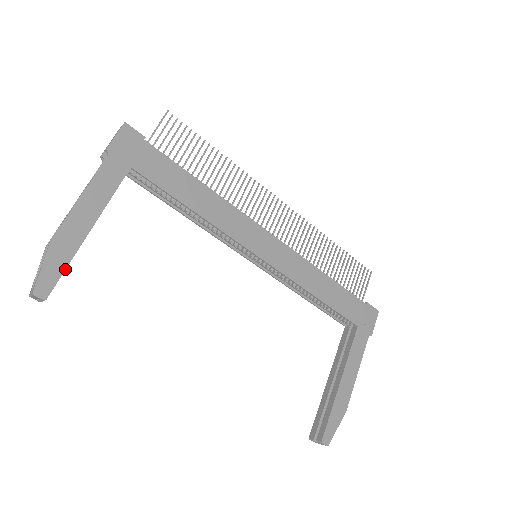
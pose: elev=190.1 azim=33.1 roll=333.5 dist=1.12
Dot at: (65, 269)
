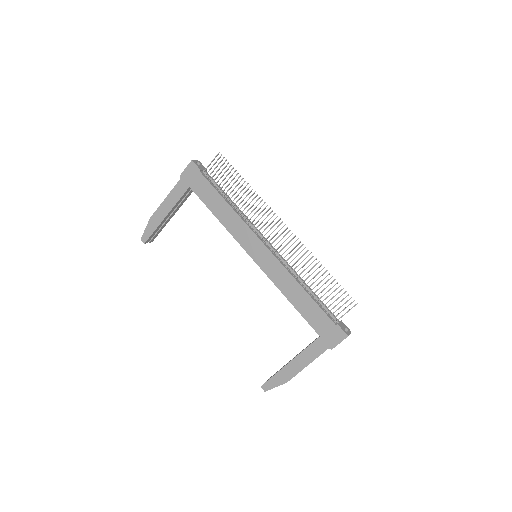
Dot at: (153, 232)
